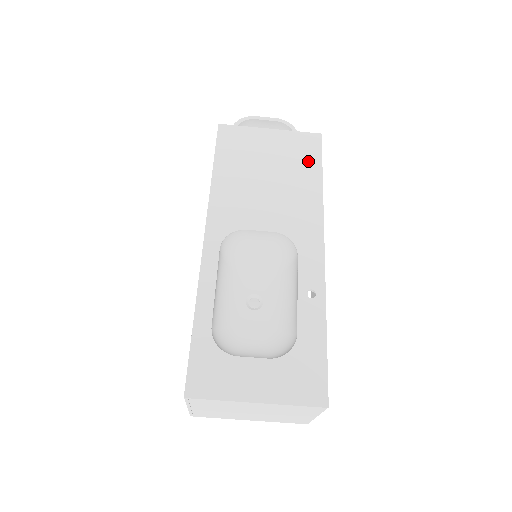
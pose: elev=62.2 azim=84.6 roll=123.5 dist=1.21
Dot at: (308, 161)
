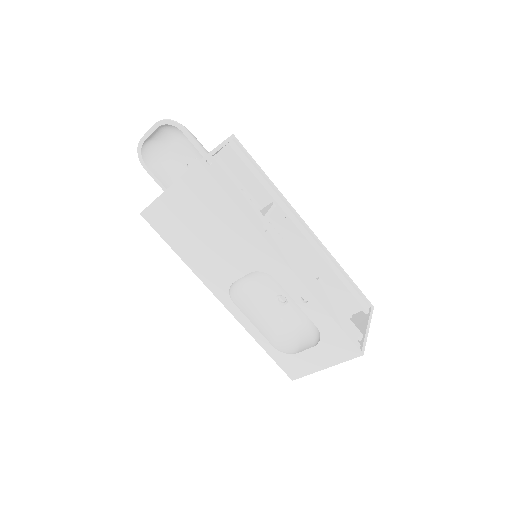
Dot at: (215, 198)
